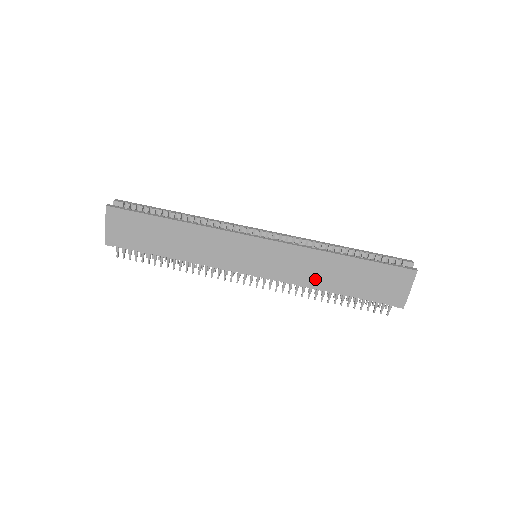
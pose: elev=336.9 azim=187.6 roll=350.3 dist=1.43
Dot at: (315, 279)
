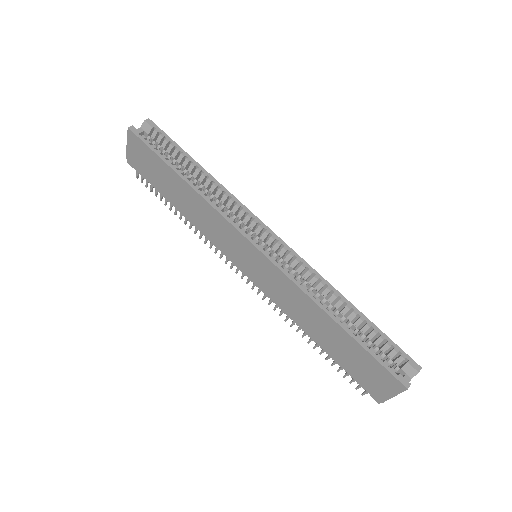
Dot at: (299, 318)
